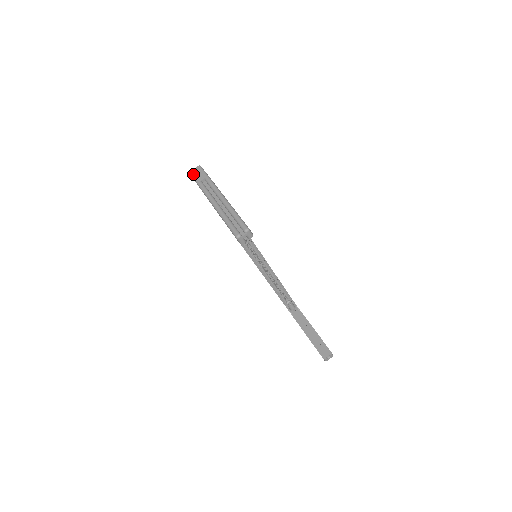
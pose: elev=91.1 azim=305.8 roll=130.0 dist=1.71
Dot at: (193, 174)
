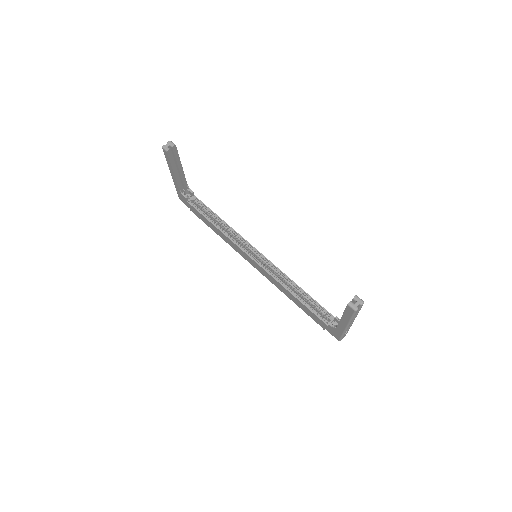
Dot at: occluded
